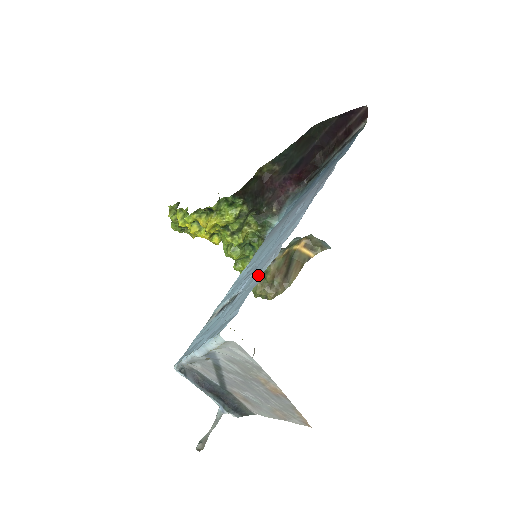
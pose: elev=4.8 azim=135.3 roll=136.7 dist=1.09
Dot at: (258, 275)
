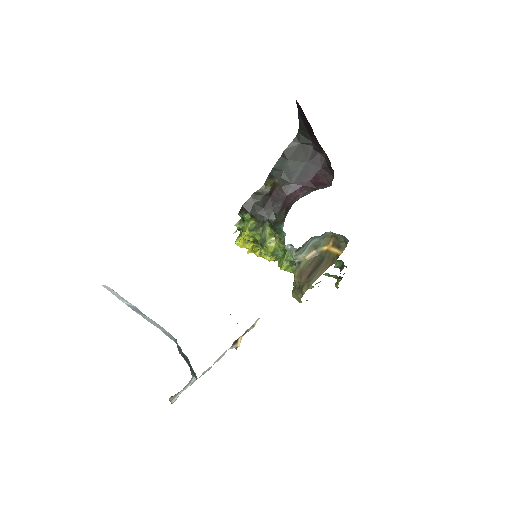
Dot at: occluded
